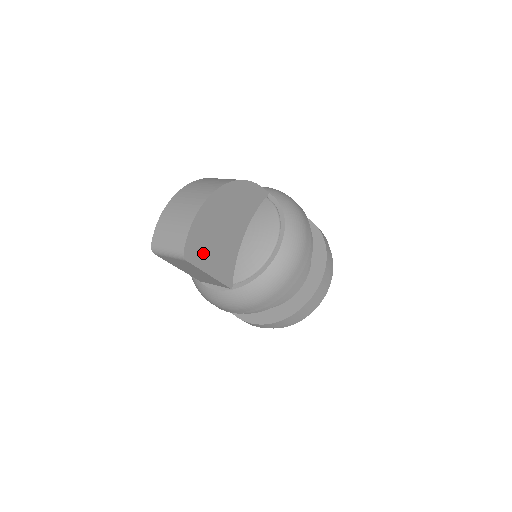
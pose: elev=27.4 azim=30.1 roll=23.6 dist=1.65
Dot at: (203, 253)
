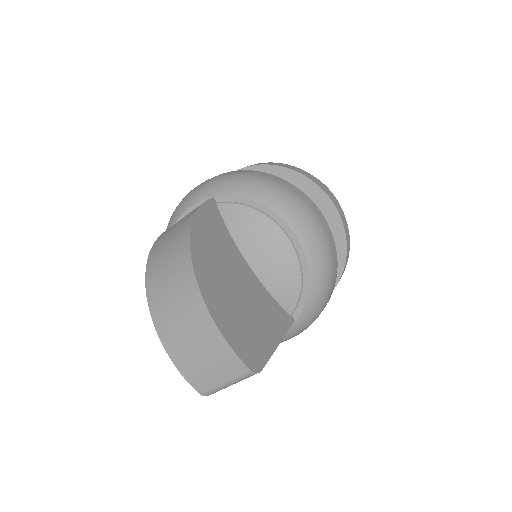
Dot at: (257, 340)
